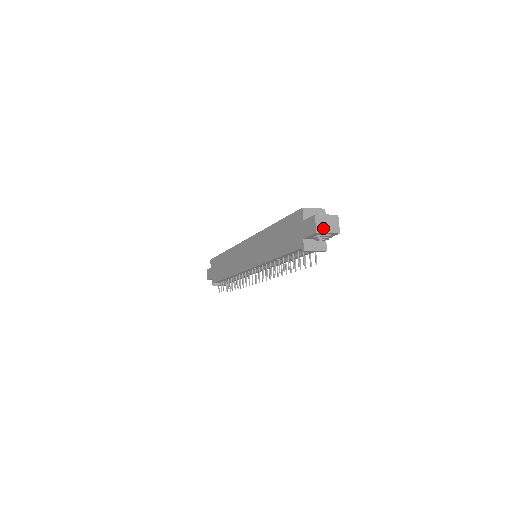
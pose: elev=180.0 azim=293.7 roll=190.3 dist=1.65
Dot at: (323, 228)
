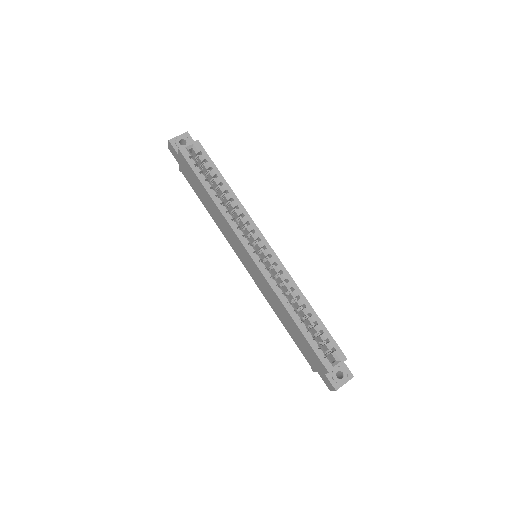
Dot at: occluded
